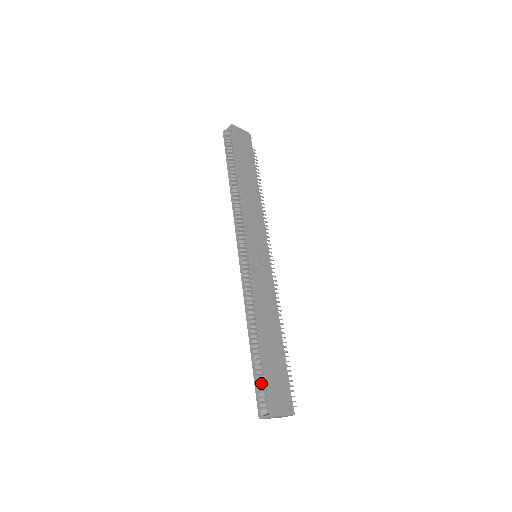
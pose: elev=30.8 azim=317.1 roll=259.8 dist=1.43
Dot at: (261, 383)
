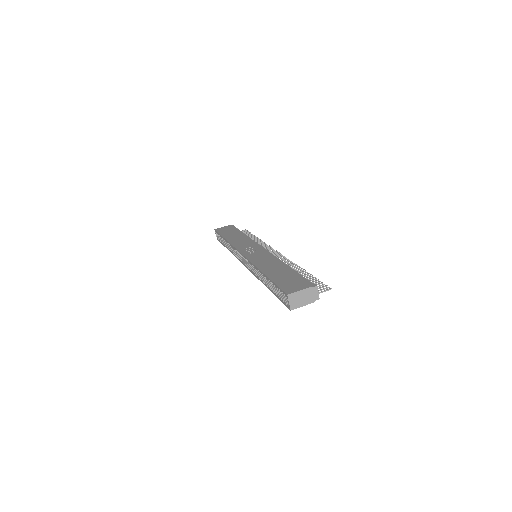
Dot at: (281, 294)
